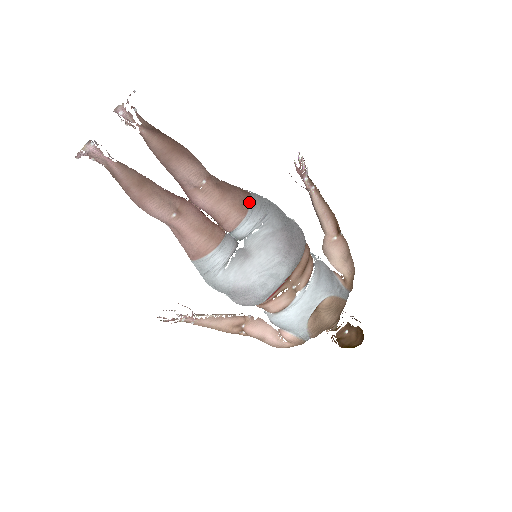
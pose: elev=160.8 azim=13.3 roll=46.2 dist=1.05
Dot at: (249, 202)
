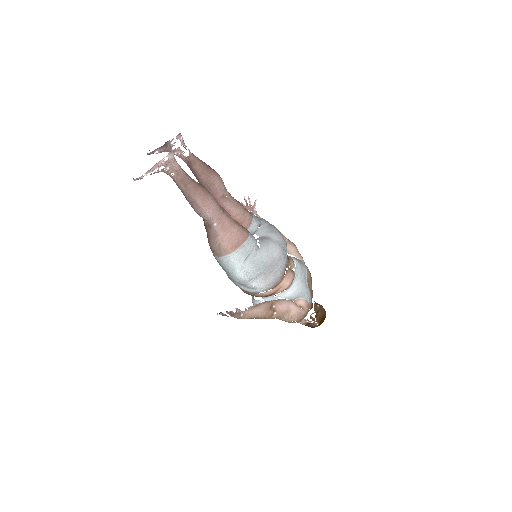
Dot at: occluded
